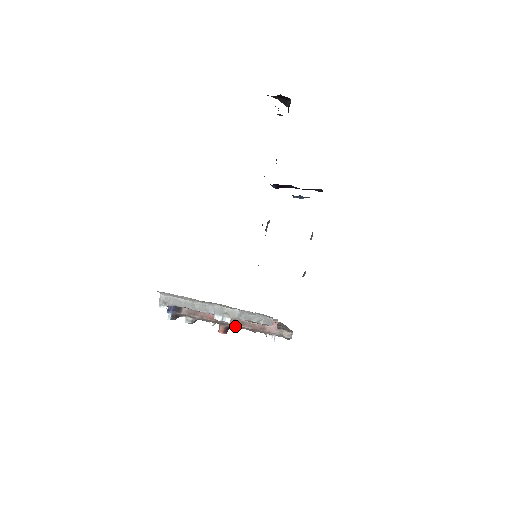
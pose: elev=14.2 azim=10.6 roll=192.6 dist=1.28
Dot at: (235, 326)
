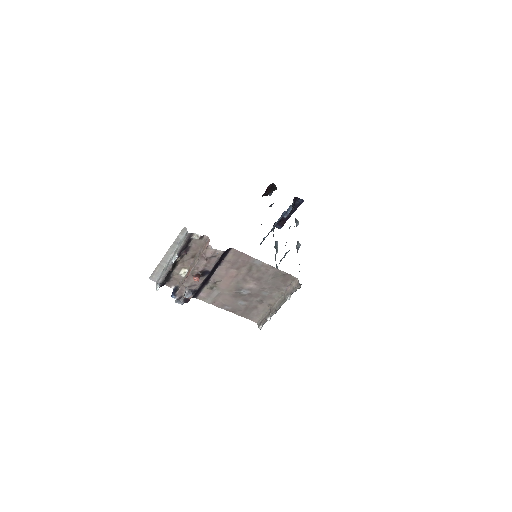
Dot at: (198, 267)
